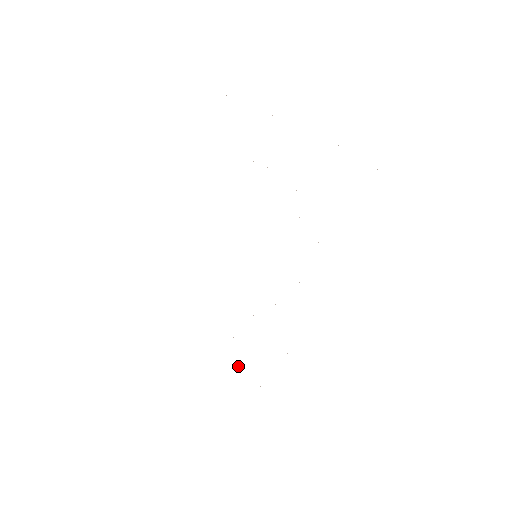
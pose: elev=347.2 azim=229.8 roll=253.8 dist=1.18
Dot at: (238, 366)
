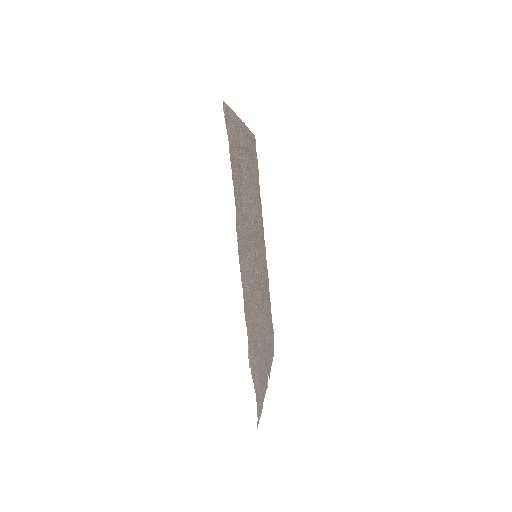
Dot at: (267, 375)
